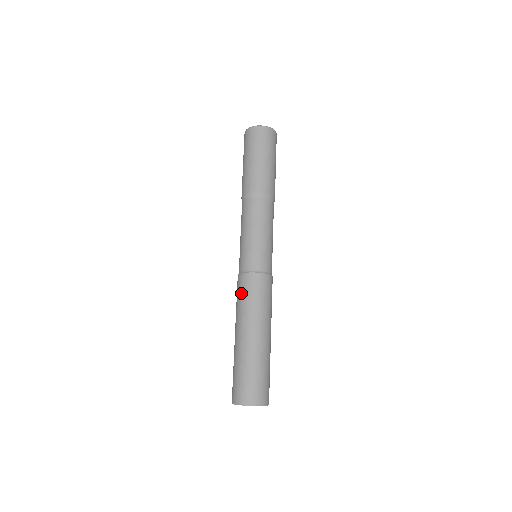
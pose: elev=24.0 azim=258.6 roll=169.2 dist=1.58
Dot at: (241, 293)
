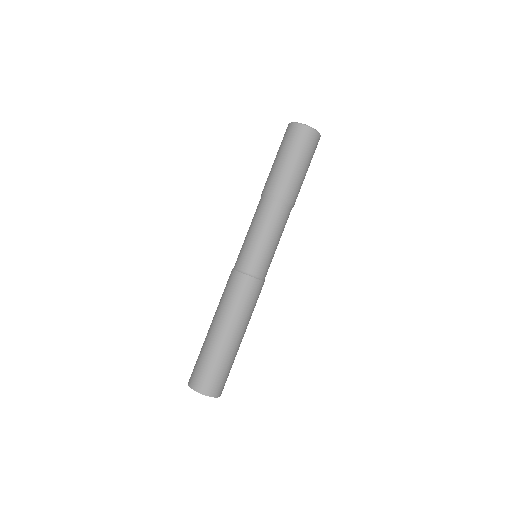
Dot at: (232, 291)
